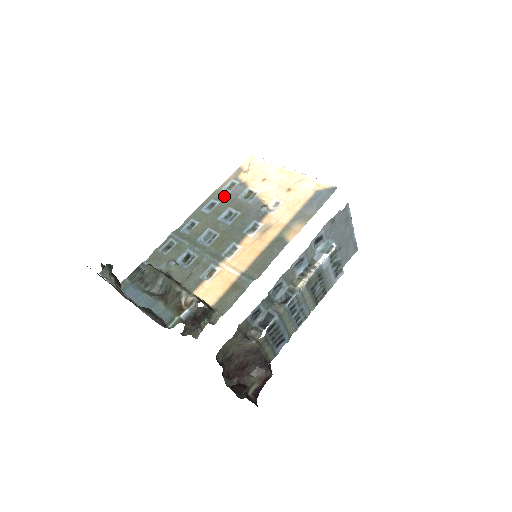
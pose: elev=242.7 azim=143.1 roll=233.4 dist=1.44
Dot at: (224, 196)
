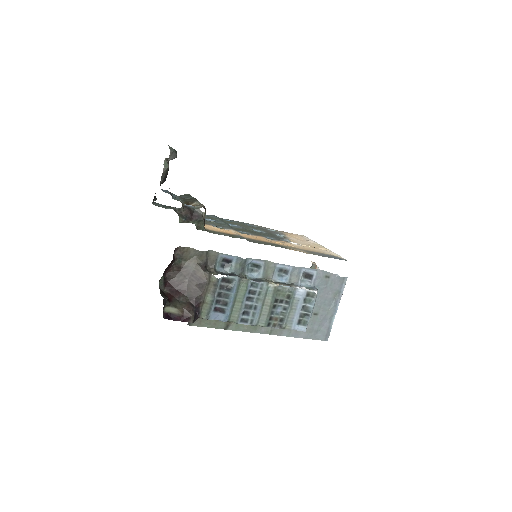
Dot at: (265, 229)
